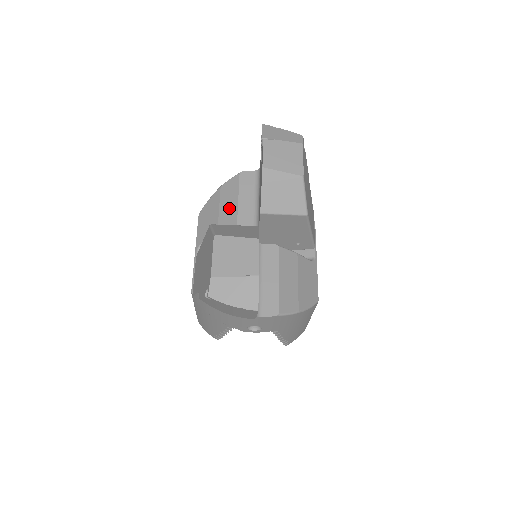
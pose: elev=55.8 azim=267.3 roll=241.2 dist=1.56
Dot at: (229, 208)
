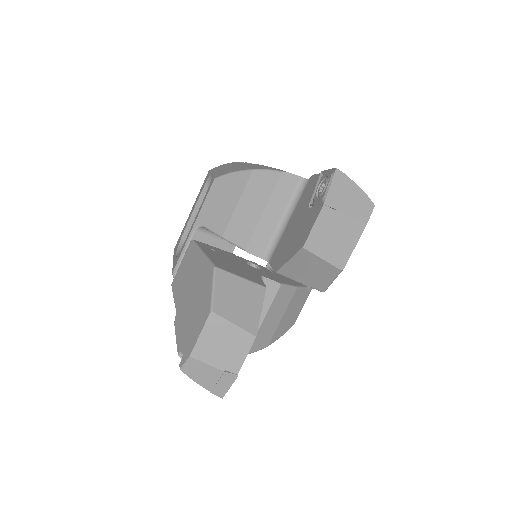
Dot at: (249, 213)
